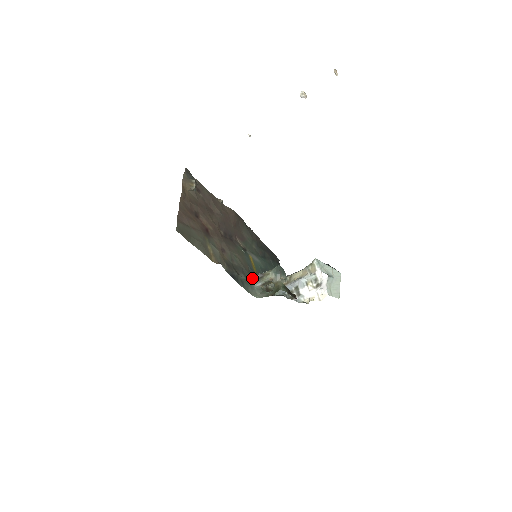
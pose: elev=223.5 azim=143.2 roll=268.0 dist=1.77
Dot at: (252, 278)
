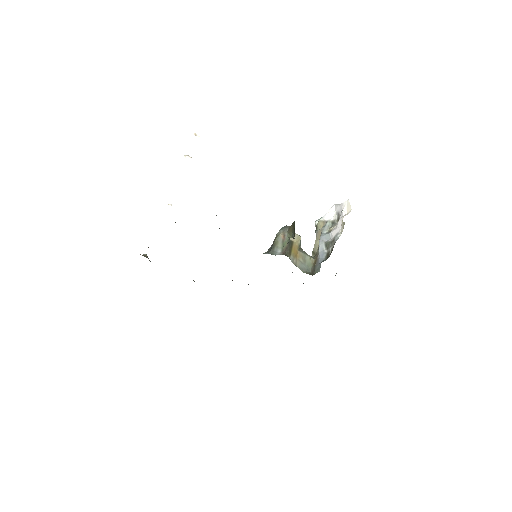
Dot at: (264, 253)
